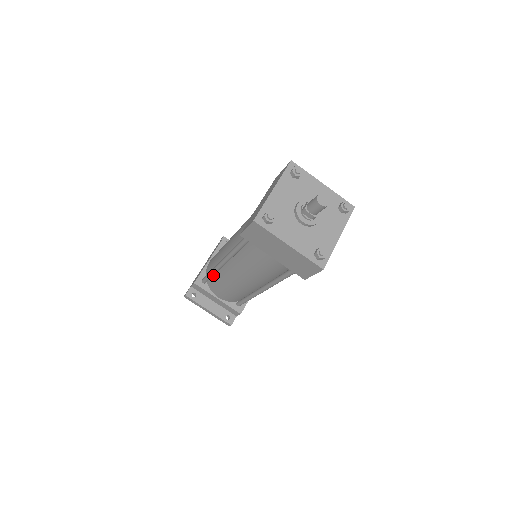
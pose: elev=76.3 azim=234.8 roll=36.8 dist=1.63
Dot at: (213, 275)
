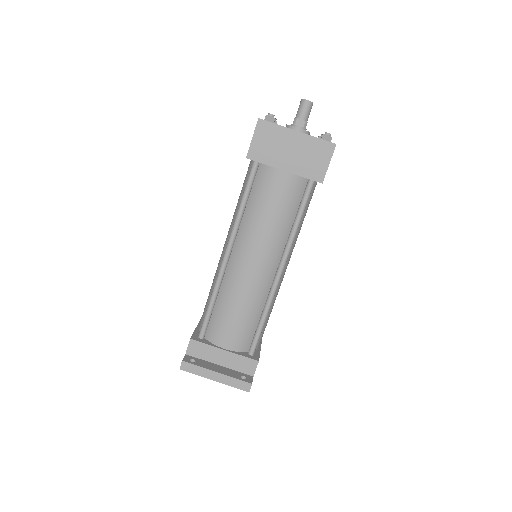
Dot at: (214, 304)
